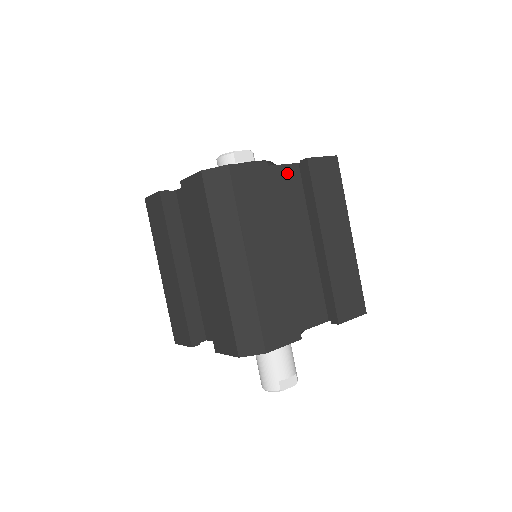
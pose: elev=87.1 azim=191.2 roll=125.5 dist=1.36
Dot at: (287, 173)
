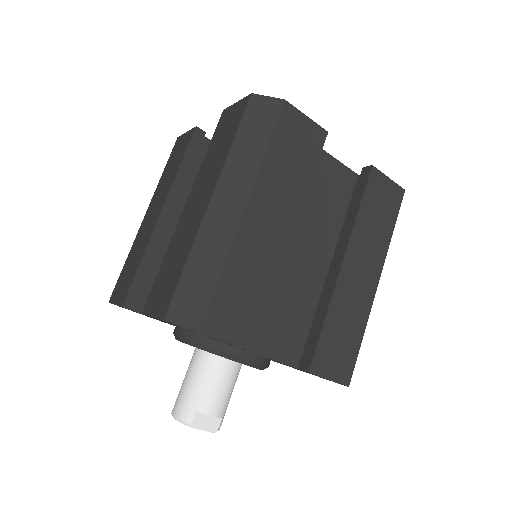
Dot at: (341, 174)
